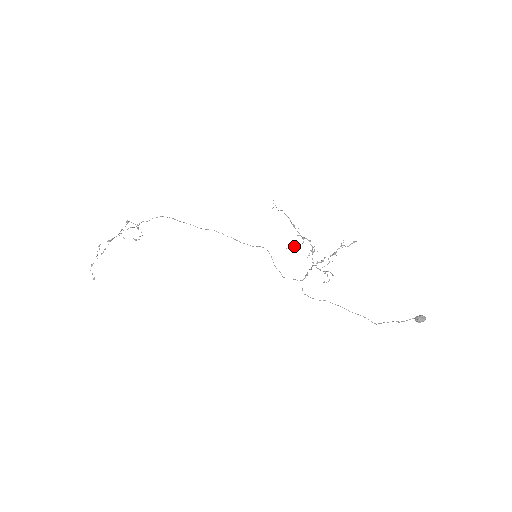
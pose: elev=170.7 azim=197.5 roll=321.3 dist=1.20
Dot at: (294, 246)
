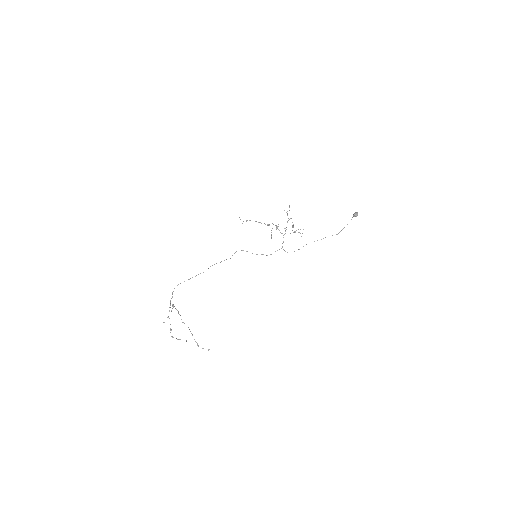
Dot at: occluded
